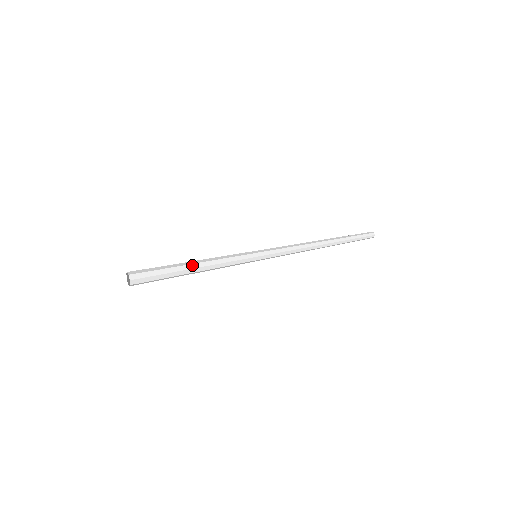
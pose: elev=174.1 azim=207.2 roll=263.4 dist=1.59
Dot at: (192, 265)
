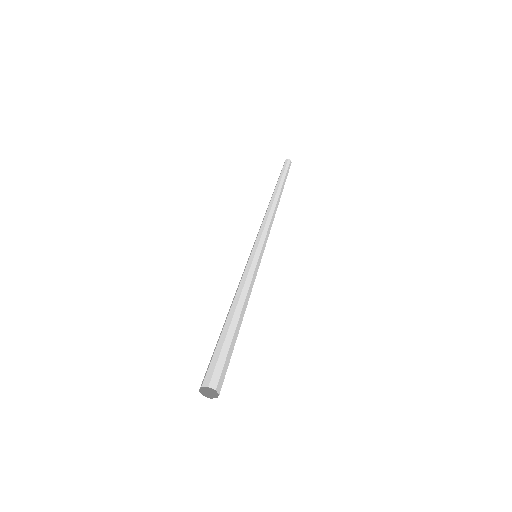
Dot at: (240, 318)
